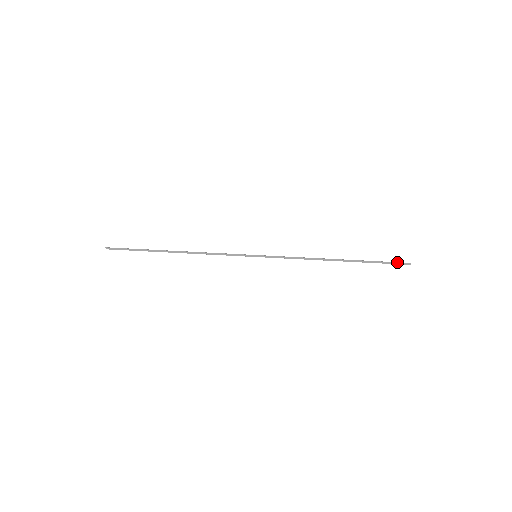
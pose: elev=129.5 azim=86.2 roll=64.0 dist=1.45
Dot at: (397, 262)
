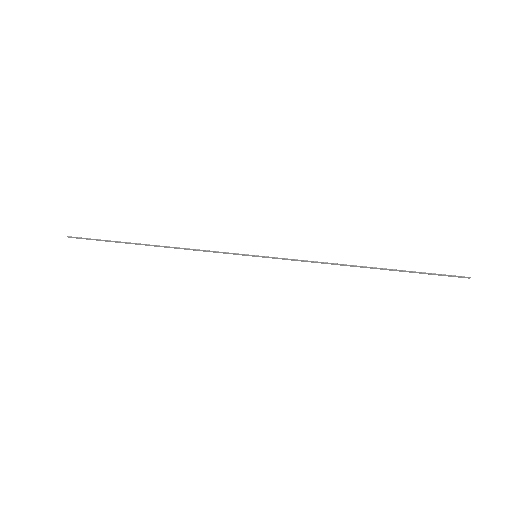
Dot at: (450, 275)
